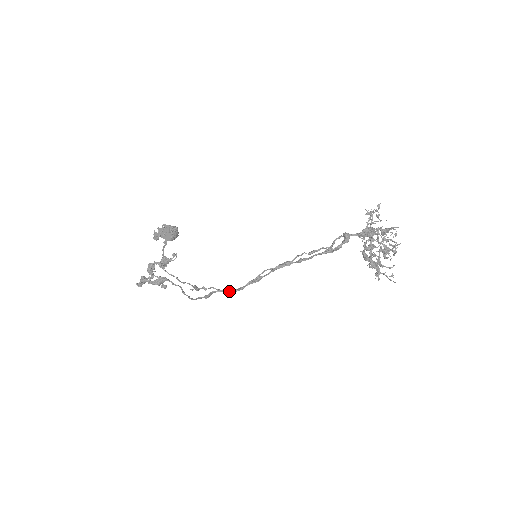
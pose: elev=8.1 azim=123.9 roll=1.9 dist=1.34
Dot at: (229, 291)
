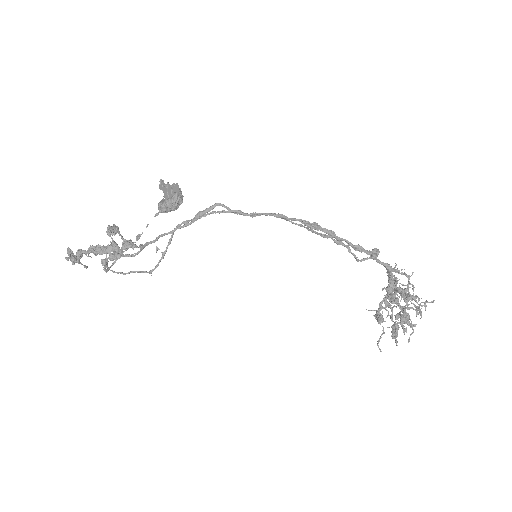
Dot at: (238, 211)
